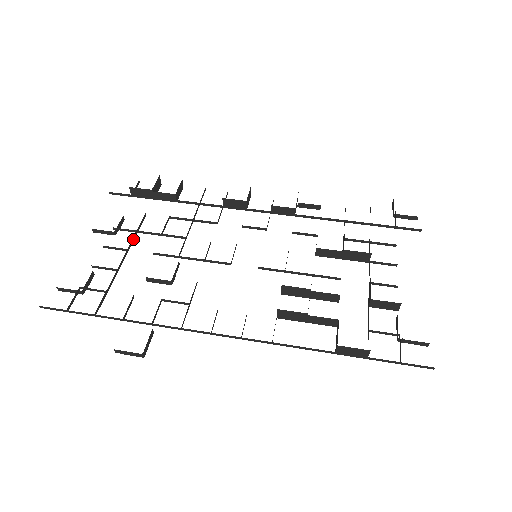
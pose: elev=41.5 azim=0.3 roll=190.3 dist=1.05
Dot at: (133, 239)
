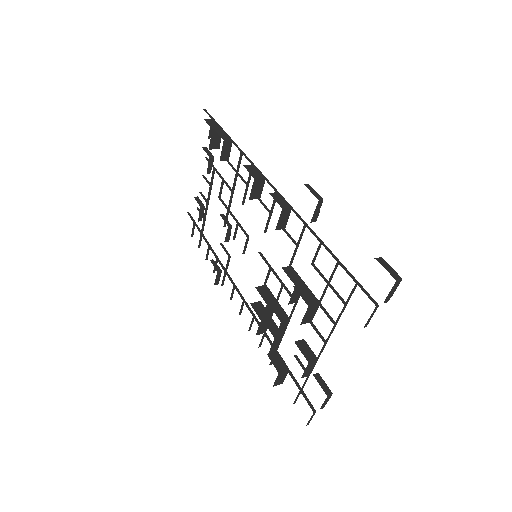
Dot at: (210, 193)
